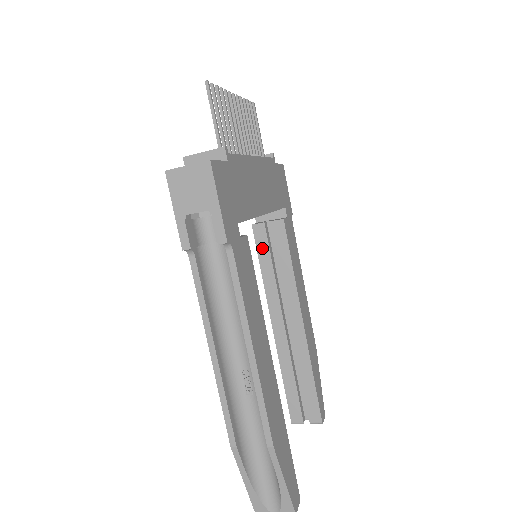
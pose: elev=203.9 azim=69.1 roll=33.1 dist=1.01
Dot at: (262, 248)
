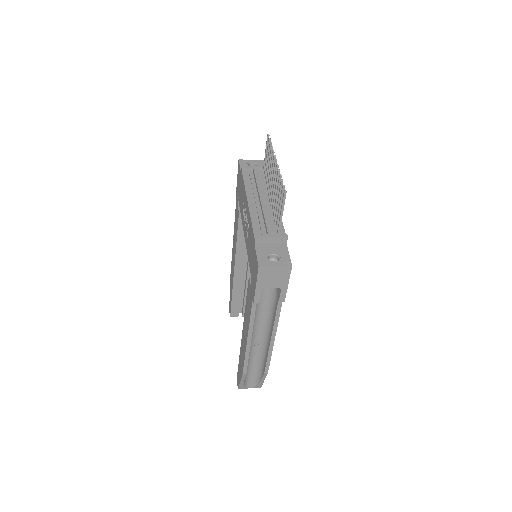
Dot at: (242, 228)
